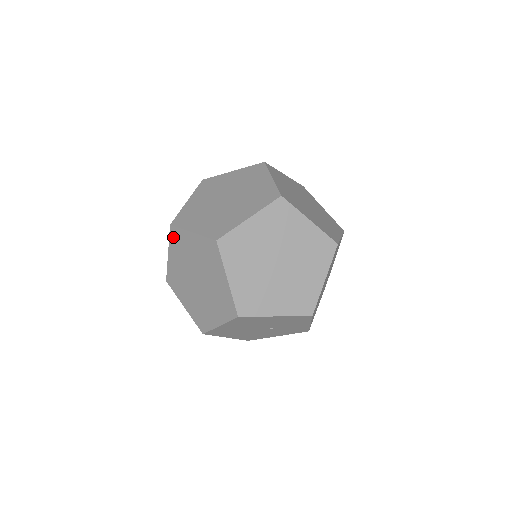
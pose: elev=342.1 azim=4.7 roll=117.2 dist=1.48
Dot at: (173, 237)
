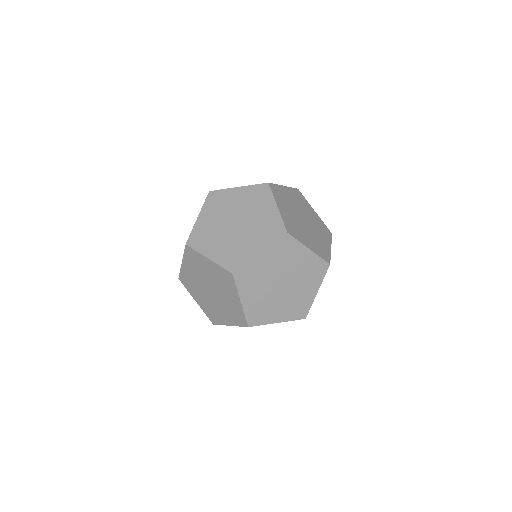
Dot at: (241, 280)
